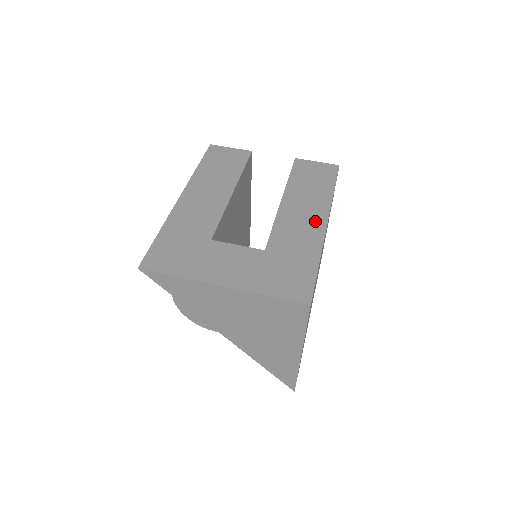
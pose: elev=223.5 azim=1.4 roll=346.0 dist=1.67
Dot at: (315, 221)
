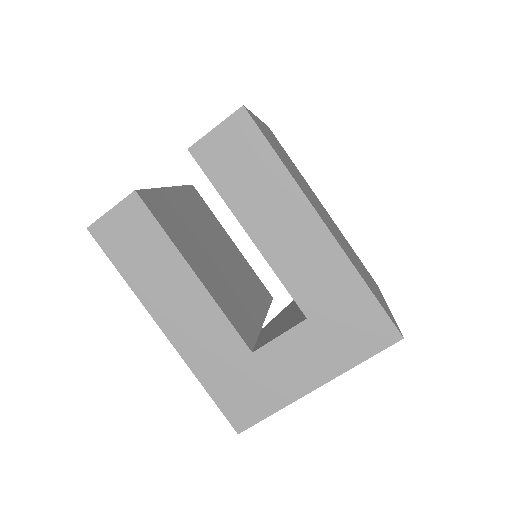
Dot at: (311, 233)
